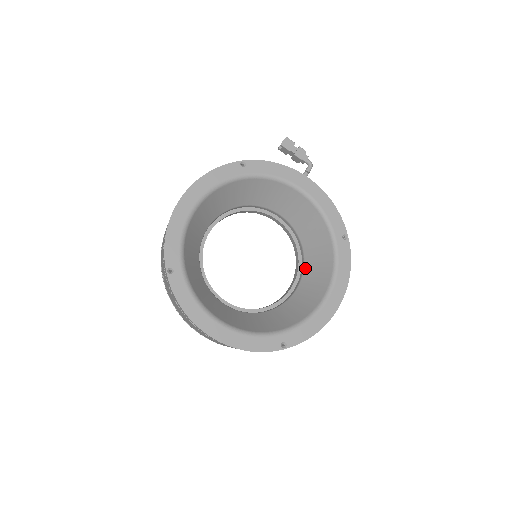
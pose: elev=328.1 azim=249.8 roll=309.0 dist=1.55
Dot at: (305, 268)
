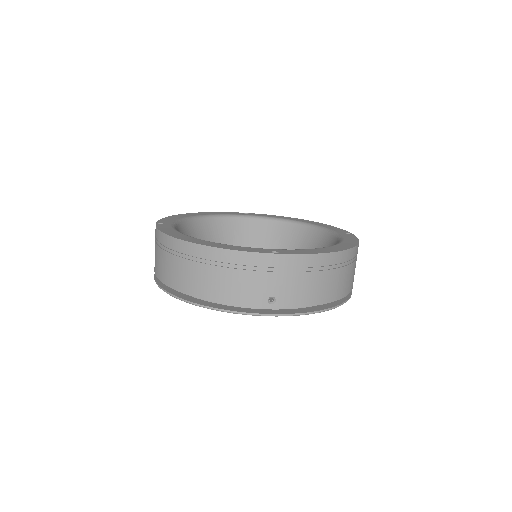
Dot at: occluded
